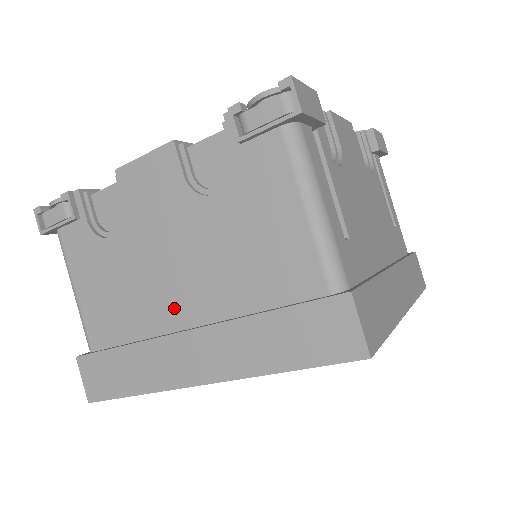
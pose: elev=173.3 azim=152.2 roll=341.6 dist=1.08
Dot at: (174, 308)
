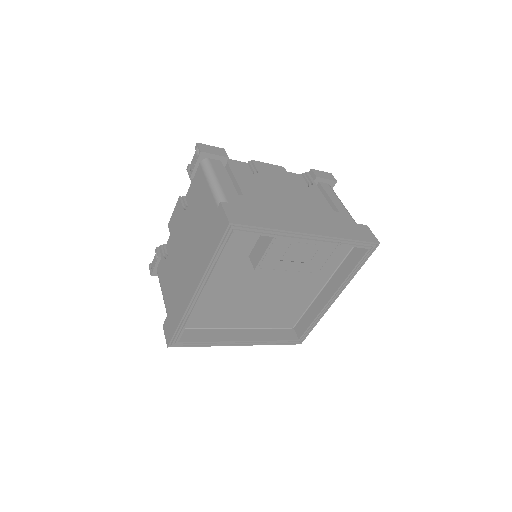
Dot at: (186, 267)
